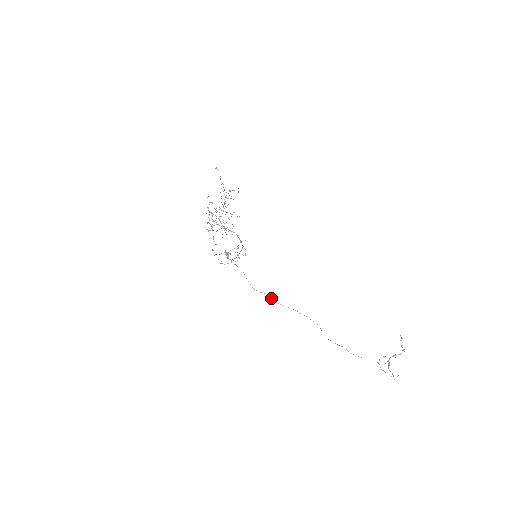
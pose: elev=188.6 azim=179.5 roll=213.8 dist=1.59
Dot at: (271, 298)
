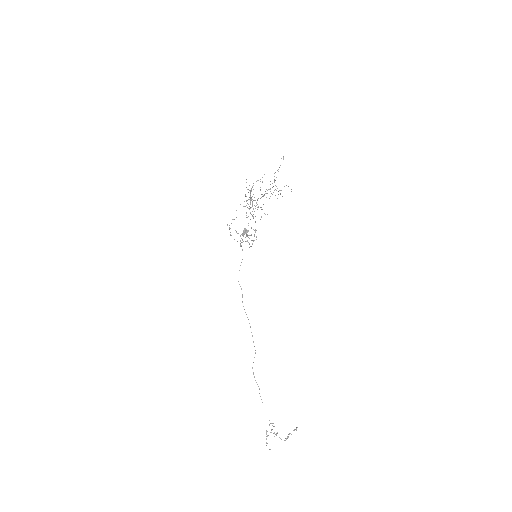
Dot at: occluded
